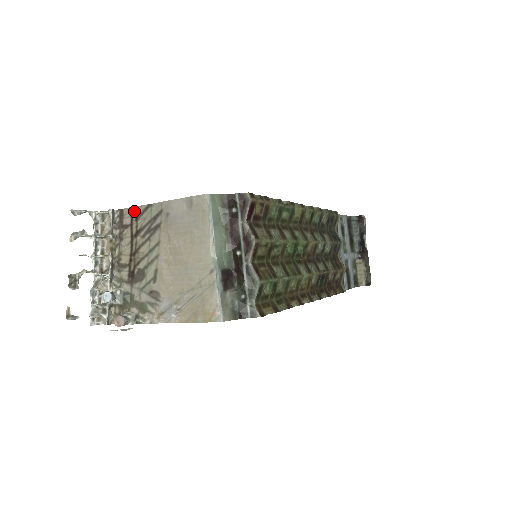
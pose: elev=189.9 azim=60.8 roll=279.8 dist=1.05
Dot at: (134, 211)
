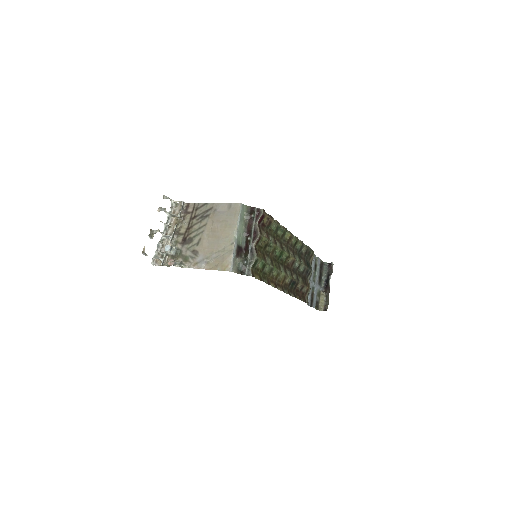
Dot at: (196, 205)
